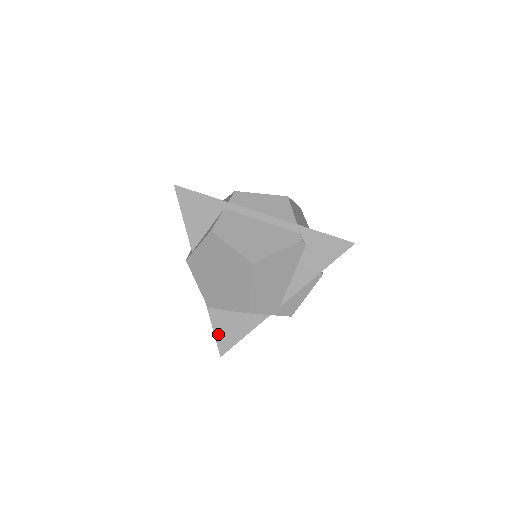
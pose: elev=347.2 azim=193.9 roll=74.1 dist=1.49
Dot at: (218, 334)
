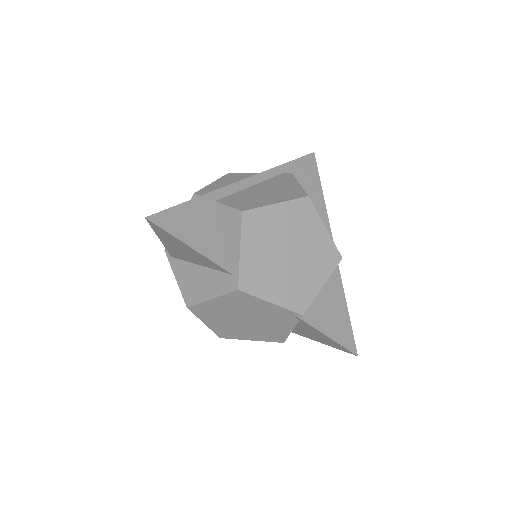
Dot at: (333, 335)
